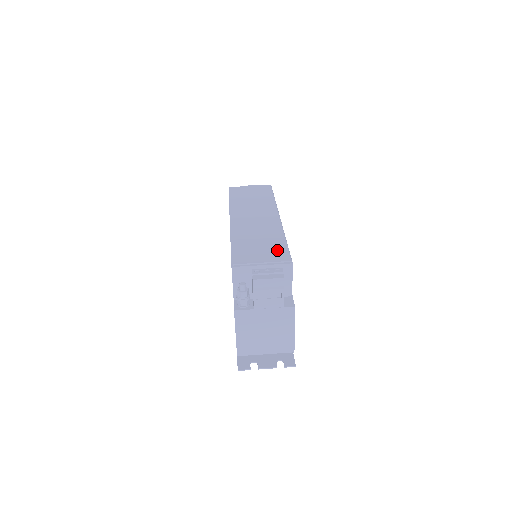
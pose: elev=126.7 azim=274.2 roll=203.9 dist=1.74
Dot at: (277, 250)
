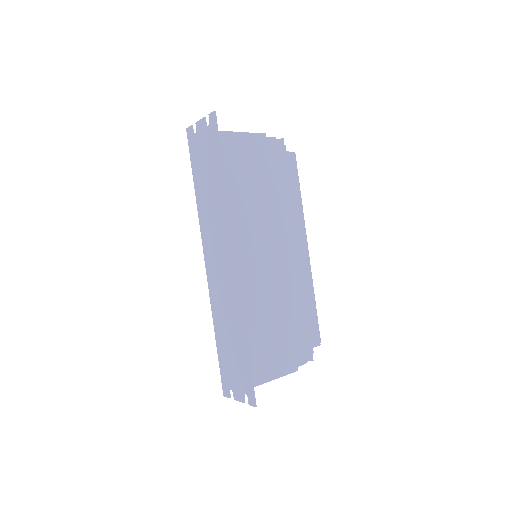
Dot at: occluded
